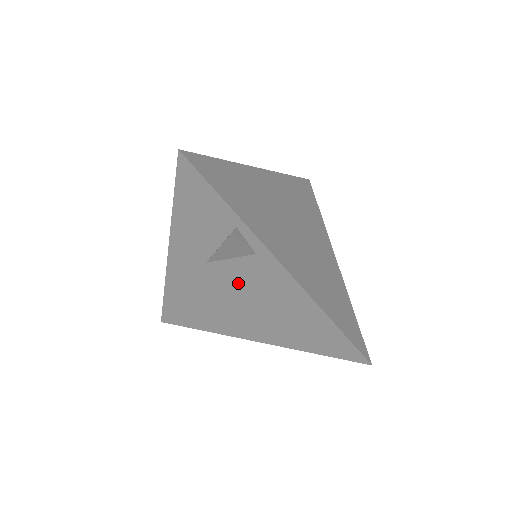
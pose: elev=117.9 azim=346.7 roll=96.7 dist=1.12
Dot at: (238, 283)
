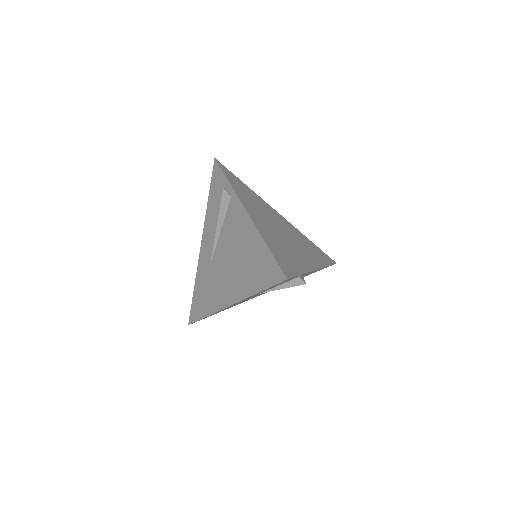
Dot at: occluded
